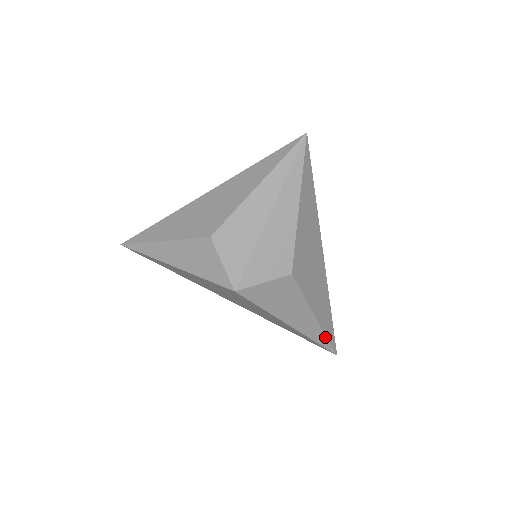
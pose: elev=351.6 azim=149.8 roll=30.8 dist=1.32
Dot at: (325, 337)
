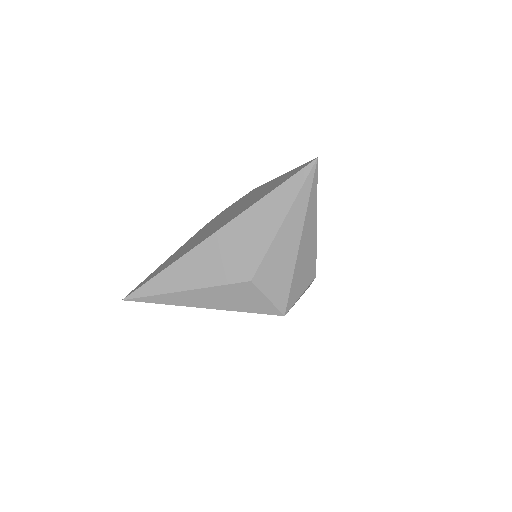
Dot at: occluded
